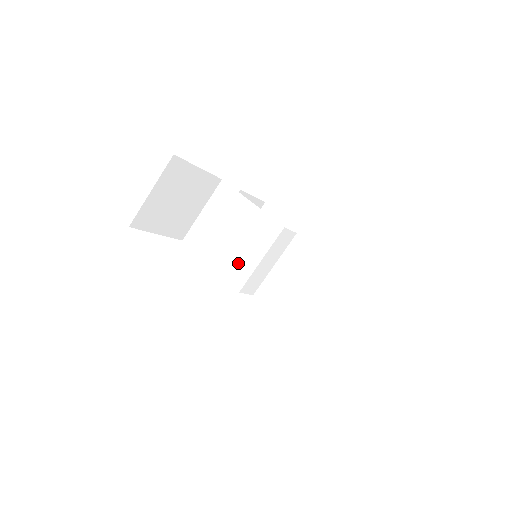
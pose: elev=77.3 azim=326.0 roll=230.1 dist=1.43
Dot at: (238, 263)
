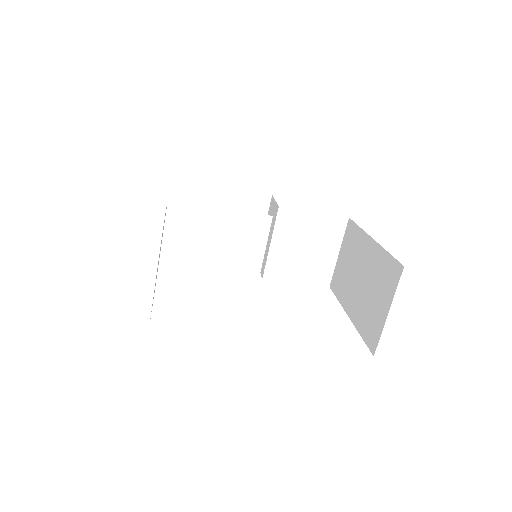
Dot at: (239, 272)
